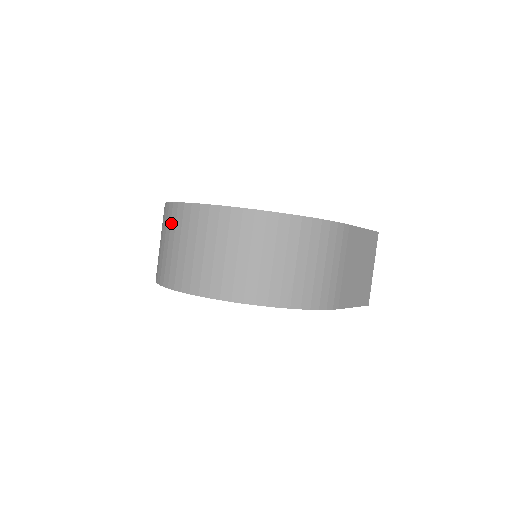
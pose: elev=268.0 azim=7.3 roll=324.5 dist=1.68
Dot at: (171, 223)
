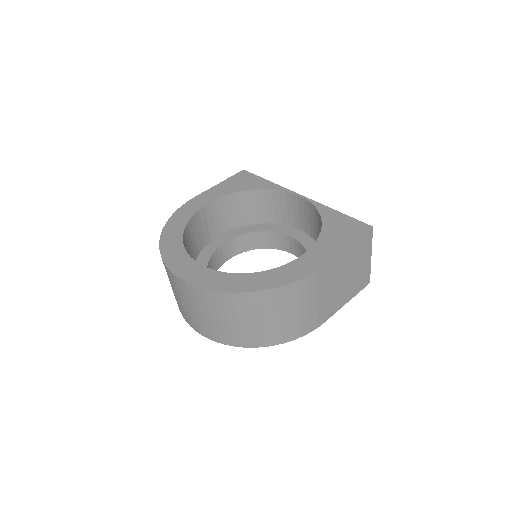
Dot at: occluded
